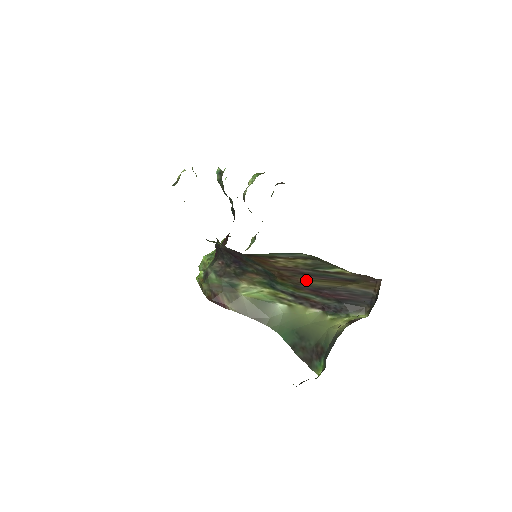
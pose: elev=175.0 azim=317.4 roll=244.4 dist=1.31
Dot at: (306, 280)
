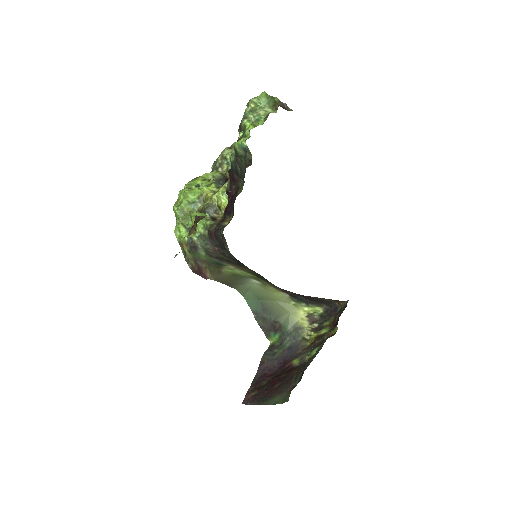
Dot at: occluded
